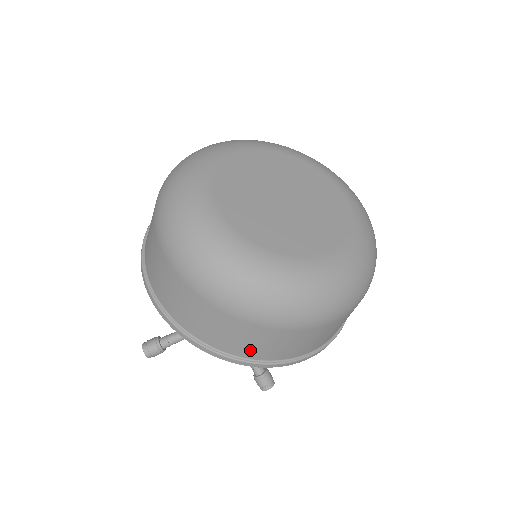
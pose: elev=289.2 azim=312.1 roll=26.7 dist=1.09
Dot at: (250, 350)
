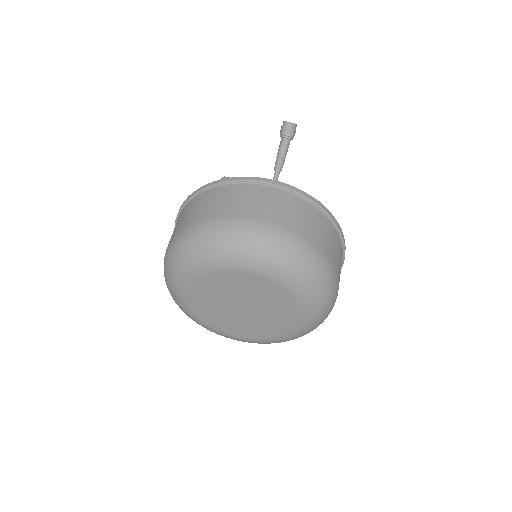
Dot at: occluded
